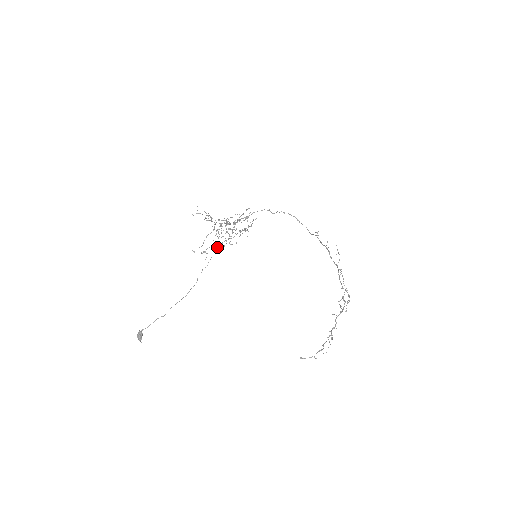
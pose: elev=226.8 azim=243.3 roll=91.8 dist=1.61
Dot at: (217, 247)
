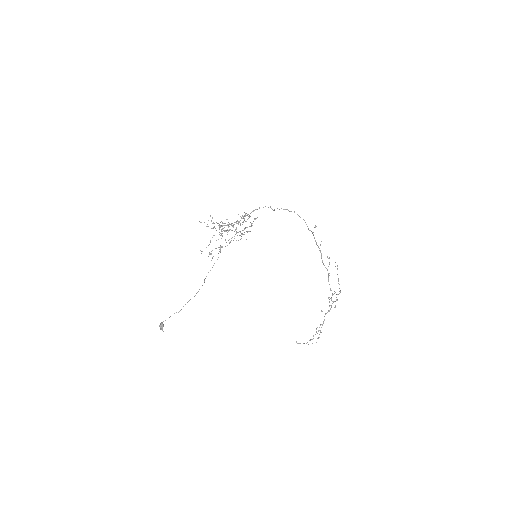
Dot at: occluded
